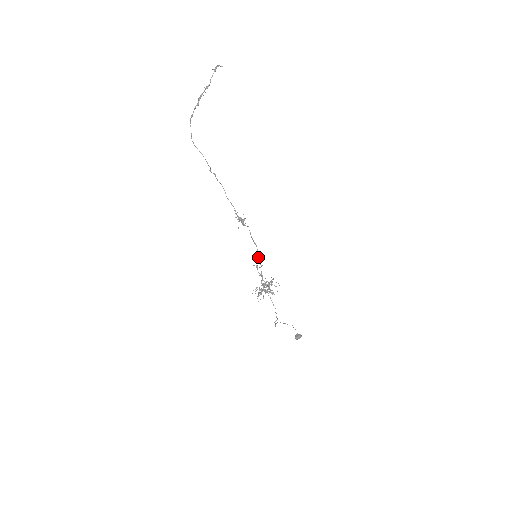
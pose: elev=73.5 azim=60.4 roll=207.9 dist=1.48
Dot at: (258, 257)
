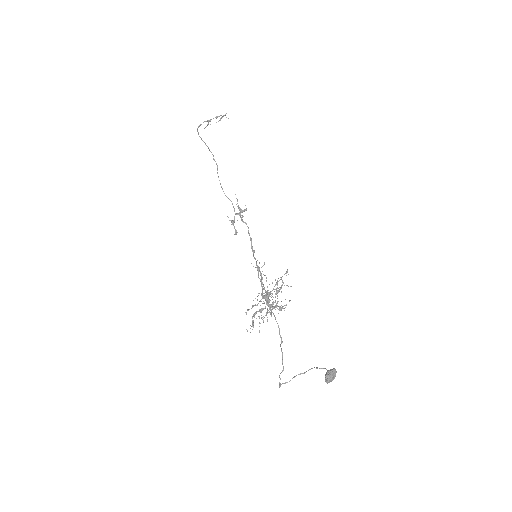
Dot at: (256, 264)
